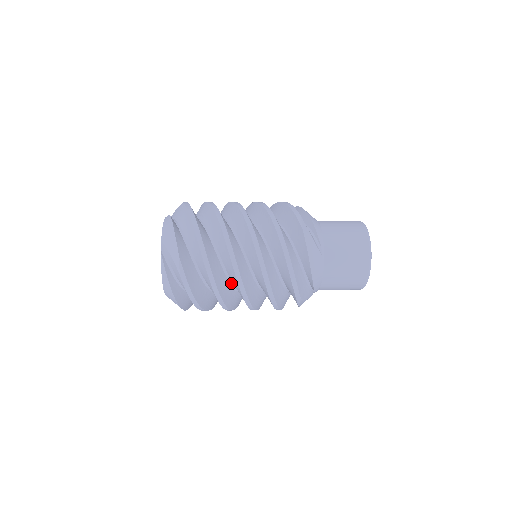
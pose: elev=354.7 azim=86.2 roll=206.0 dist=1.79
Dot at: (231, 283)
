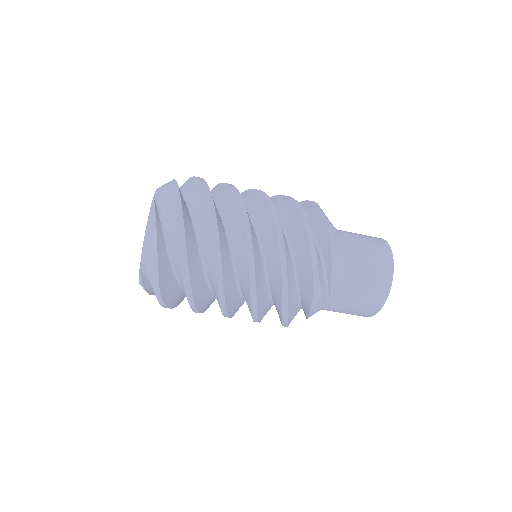
Dot at: (231, 251)
